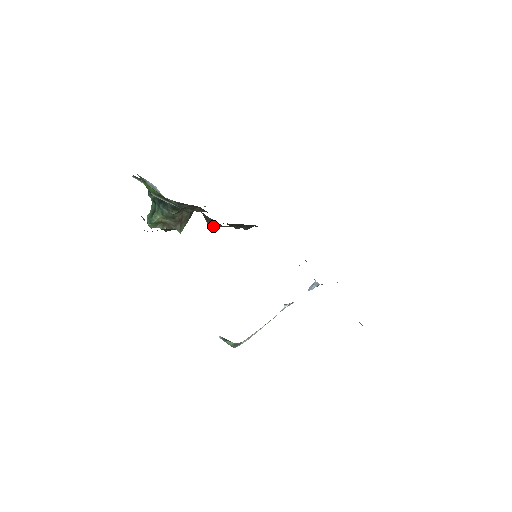
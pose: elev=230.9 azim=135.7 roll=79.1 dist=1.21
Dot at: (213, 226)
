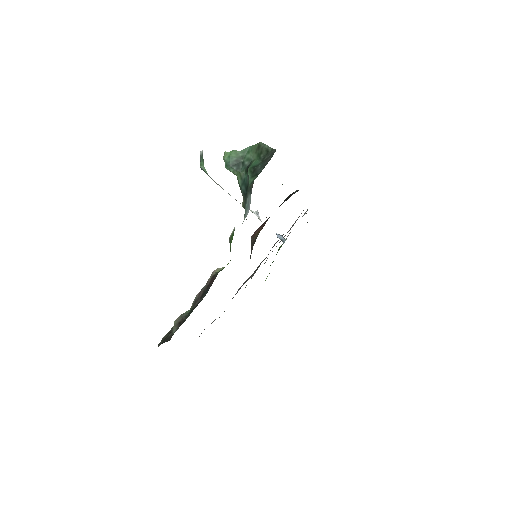
Dot at: (251, 246)
